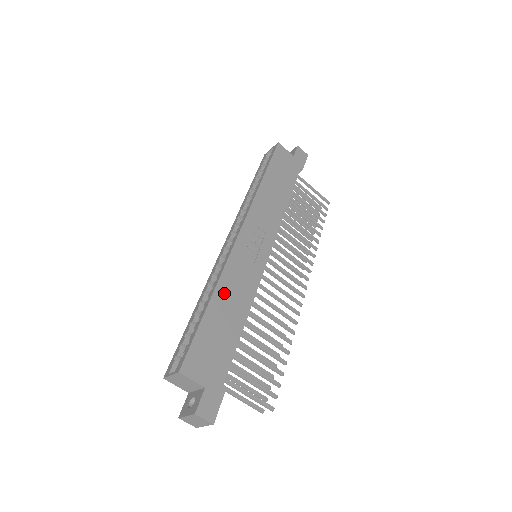
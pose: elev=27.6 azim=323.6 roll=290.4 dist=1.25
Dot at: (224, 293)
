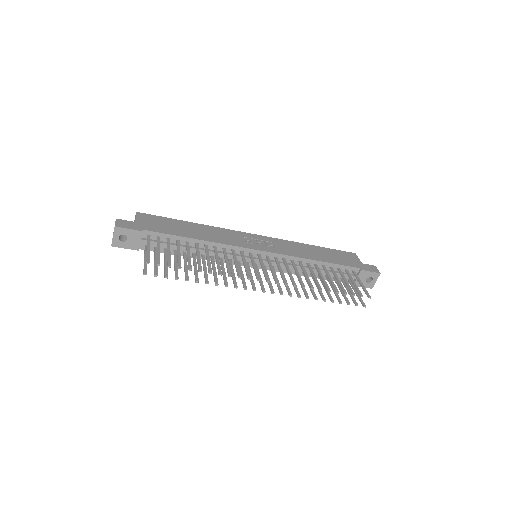
Dot at: (204, 228)
